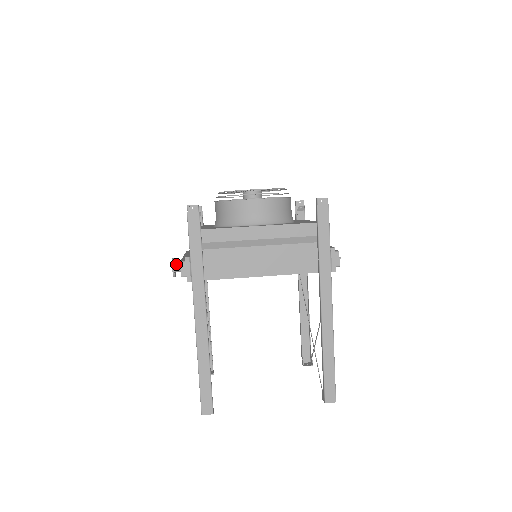
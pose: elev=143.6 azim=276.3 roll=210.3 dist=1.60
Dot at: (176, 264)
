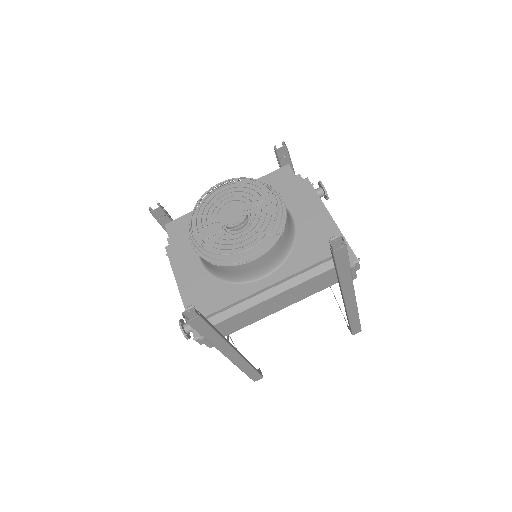
Dot at: (186, 330)
